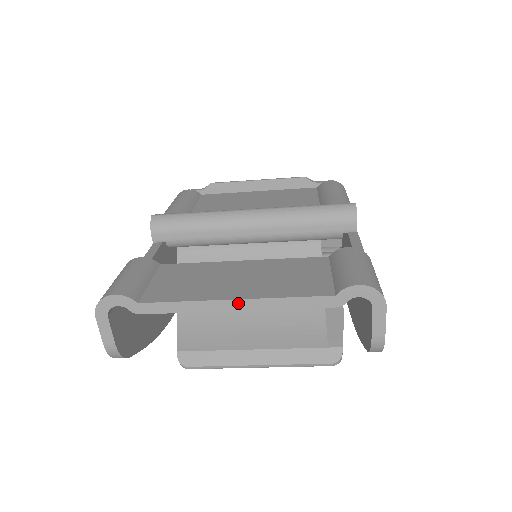
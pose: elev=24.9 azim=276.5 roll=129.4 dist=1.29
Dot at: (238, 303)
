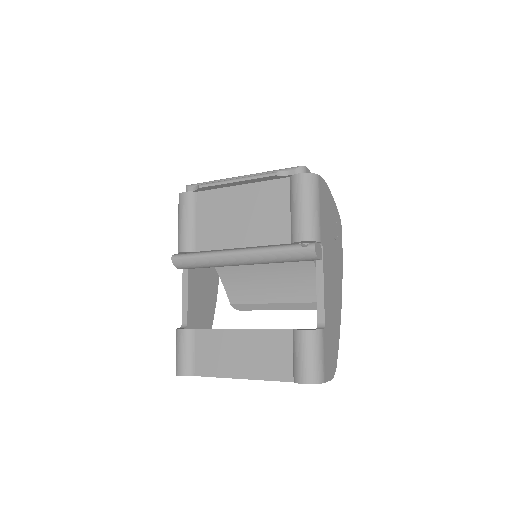
Dot at: occluded
